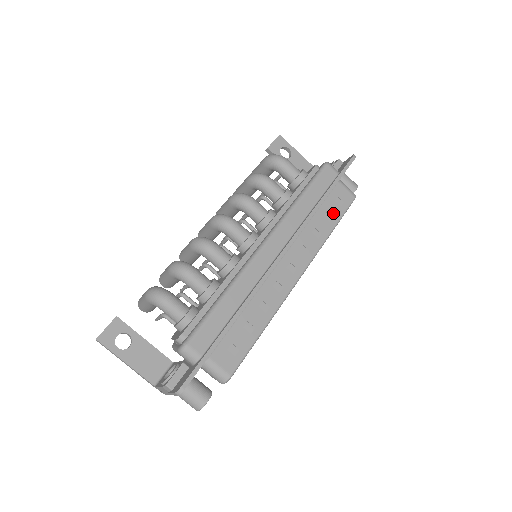
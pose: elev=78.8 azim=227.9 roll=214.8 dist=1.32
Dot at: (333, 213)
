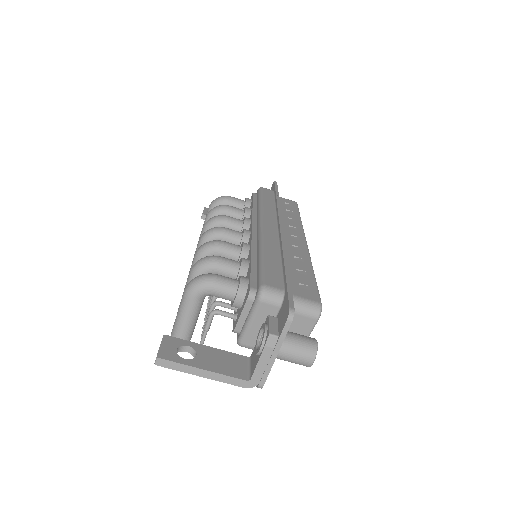
Dot at: (291, 210)
